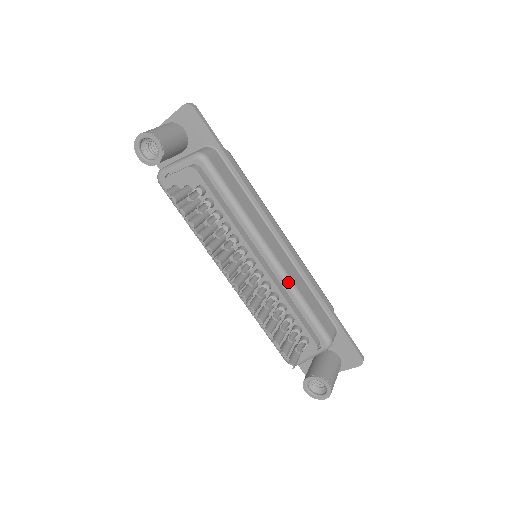
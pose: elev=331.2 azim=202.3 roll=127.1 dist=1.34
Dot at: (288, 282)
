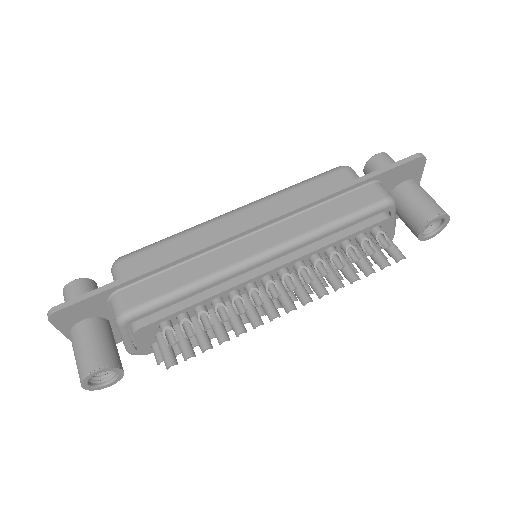
Dot at: (304, 240)
